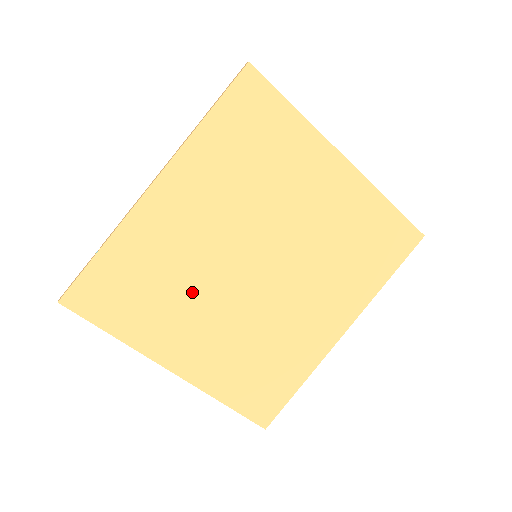
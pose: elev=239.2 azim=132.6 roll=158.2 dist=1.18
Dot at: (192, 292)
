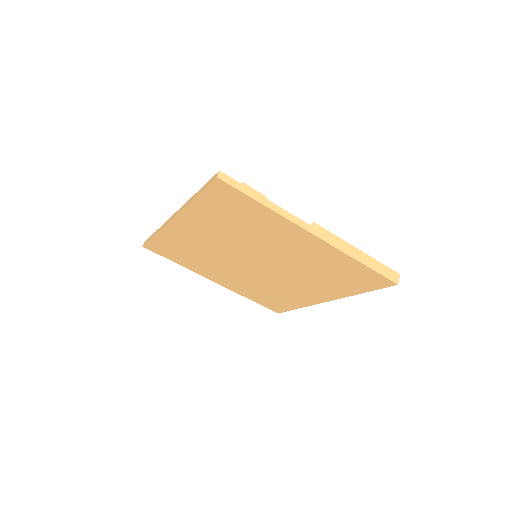
Dot at: (215, 261)
